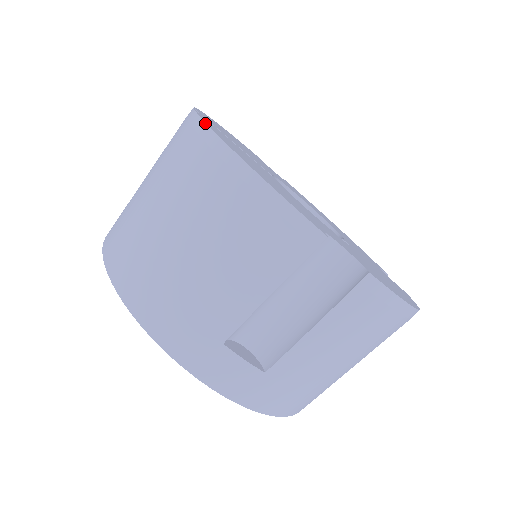
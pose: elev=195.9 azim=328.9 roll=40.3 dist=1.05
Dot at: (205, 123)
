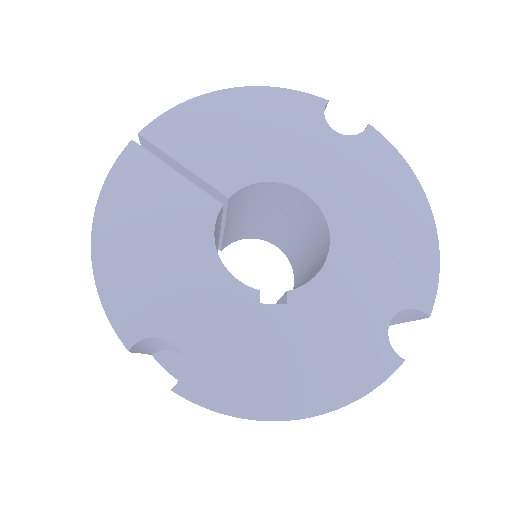
Dot at: (102, 187)
